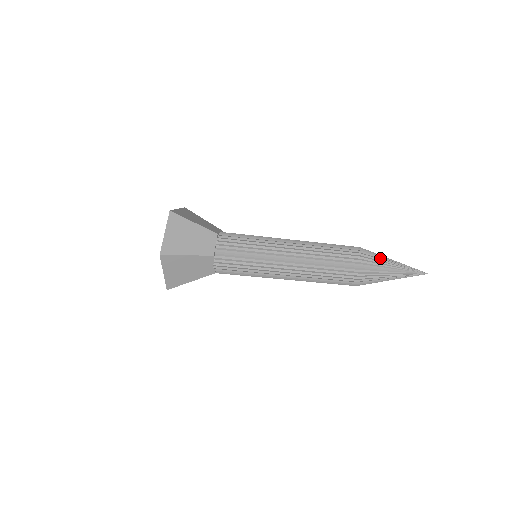
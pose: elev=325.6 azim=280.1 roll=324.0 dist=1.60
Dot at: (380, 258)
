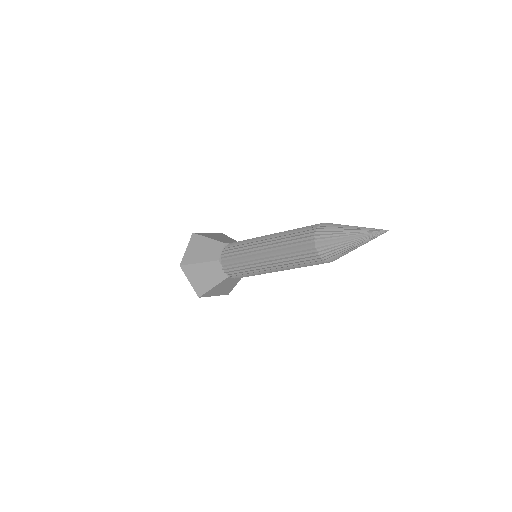
Dot at: (338, 226)
